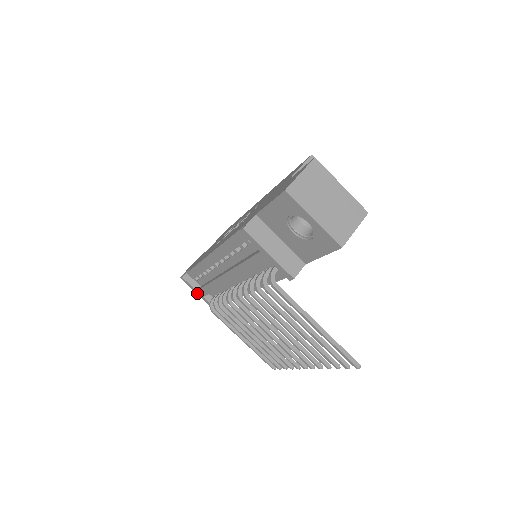
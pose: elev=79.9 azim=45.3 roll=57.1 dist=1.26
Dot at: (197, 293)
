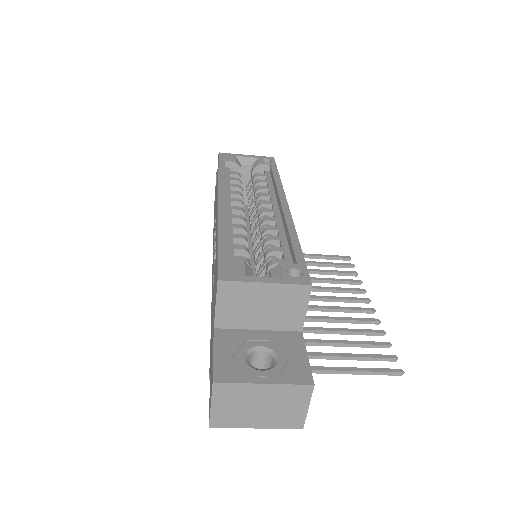
Dot at: occluded
